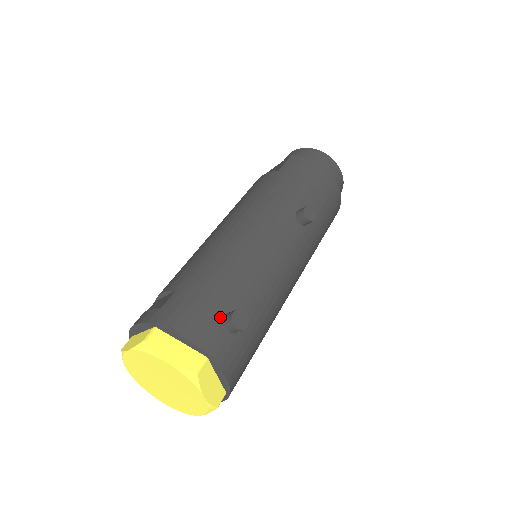
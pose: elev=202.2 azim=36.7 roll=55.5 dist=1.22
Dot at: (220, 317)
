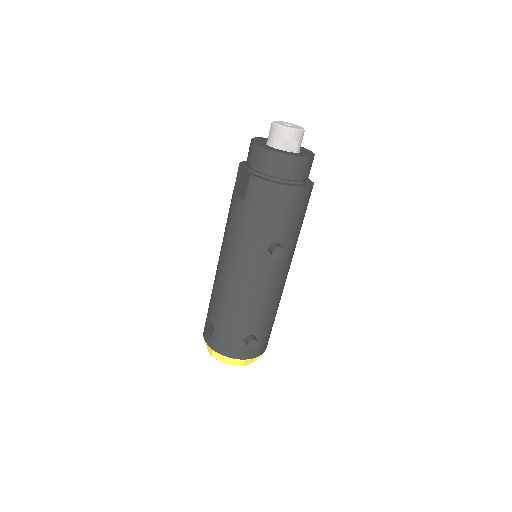
Dot at: (243, 342)
